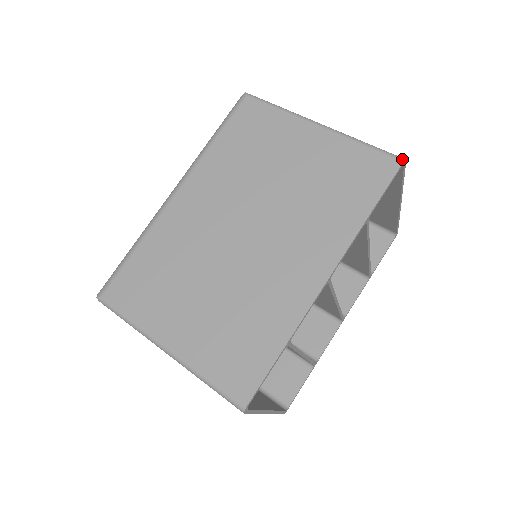
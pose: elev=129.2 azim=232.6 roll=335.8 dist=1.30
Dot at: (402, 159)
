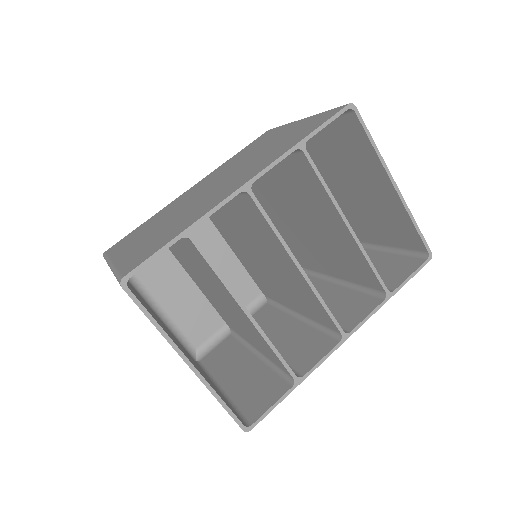
Dot at: (349, 103)
